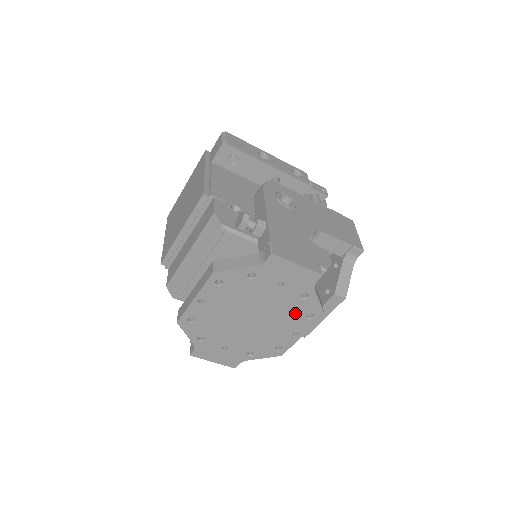
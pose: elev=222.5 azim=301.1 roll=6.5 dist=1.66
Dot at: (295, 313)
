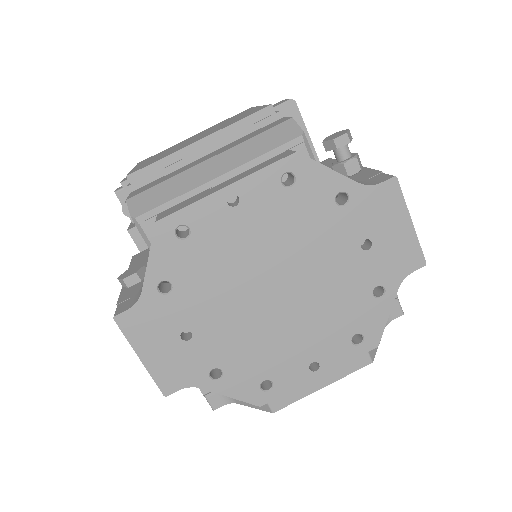
Dot at: (343, 319)
